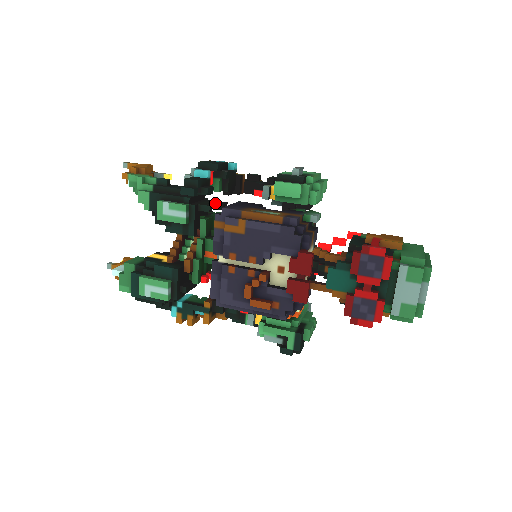
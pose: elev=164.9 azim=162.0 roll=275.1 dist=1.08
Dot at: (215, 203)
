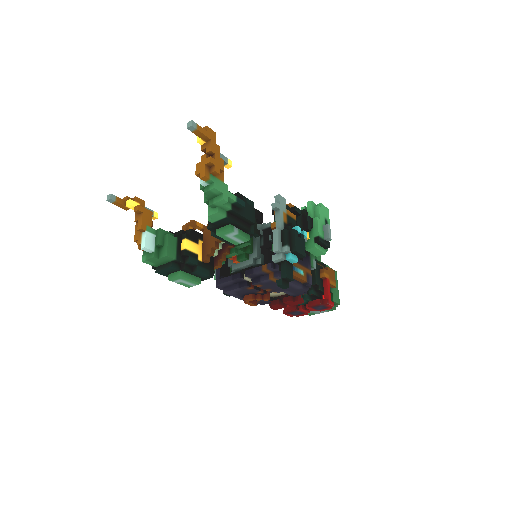
Dot at: (259, 220)
